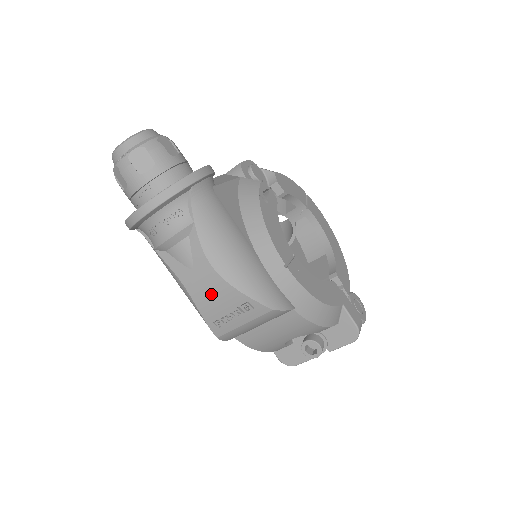
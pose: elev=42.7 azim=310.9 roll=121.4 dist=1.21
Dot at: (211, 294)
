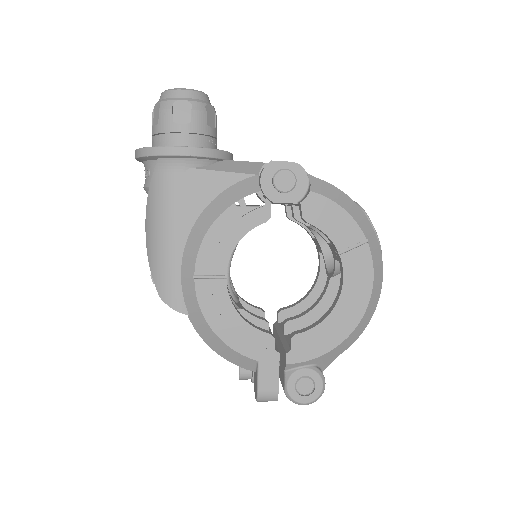
Dot at: occluded
